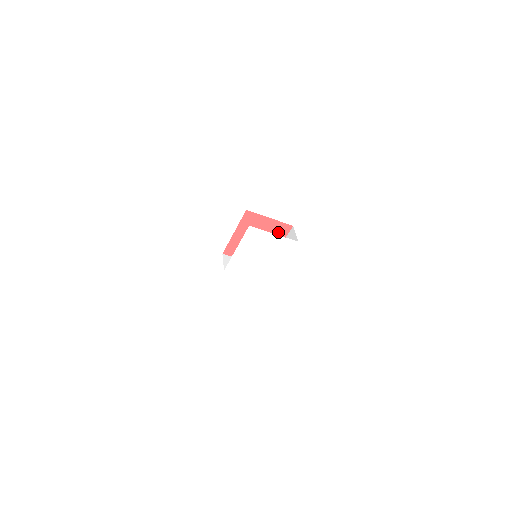
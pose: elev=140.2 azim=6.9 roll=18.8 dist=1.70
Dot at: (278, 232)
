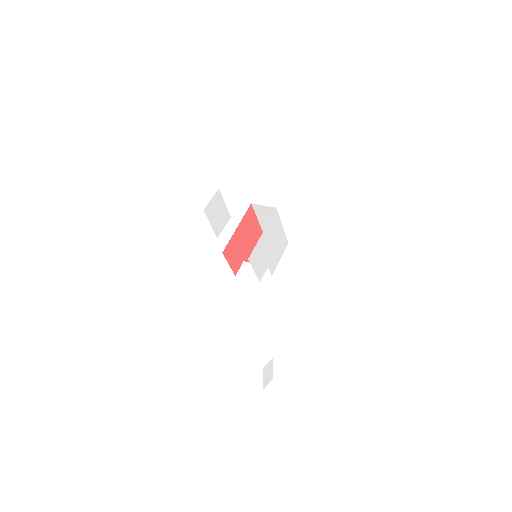
Dot at: (257, 241)
